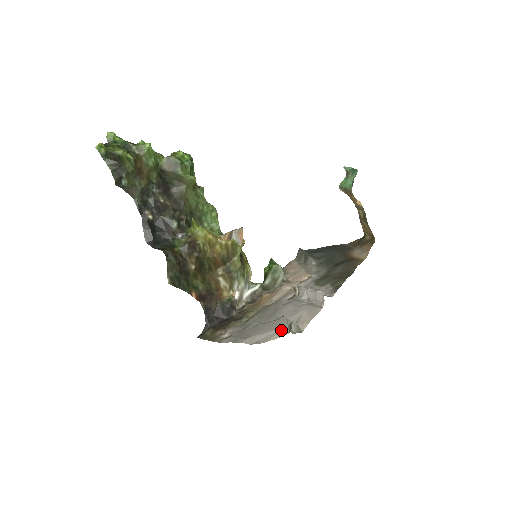
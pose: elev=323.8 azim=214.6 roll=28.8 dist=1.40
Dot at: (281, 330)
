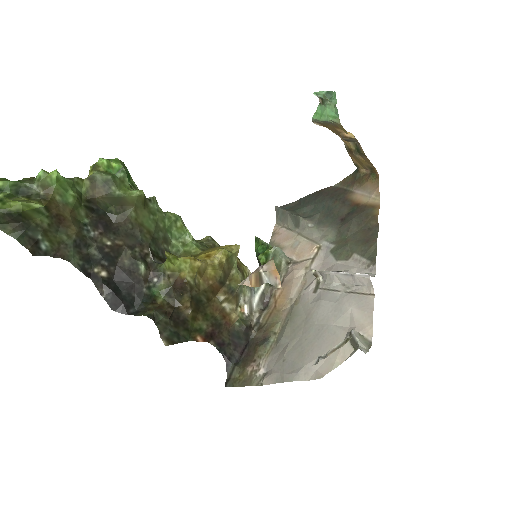
Dot at: occluded
